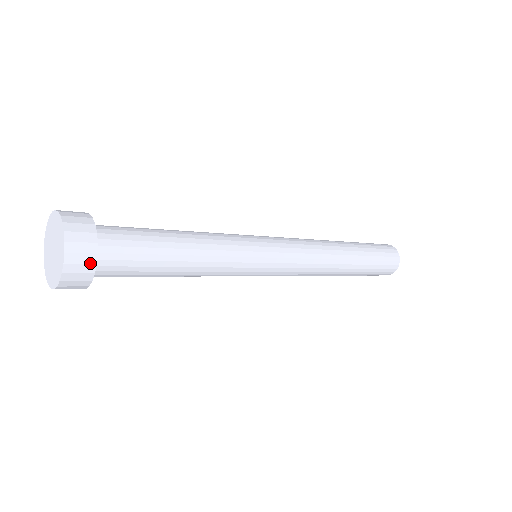
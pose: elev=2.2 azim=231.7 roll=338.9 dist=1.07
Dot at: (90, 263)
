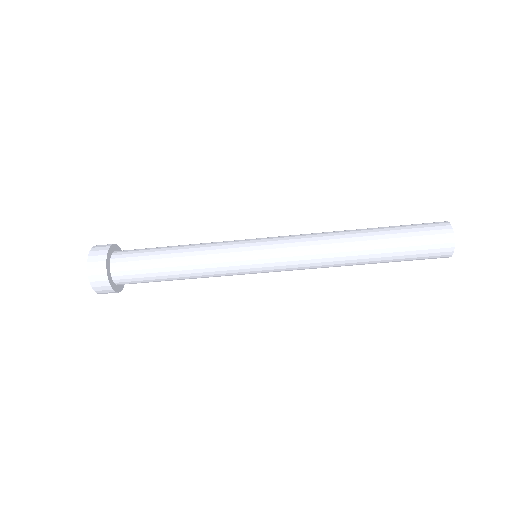
Dot at: (109, 245)
